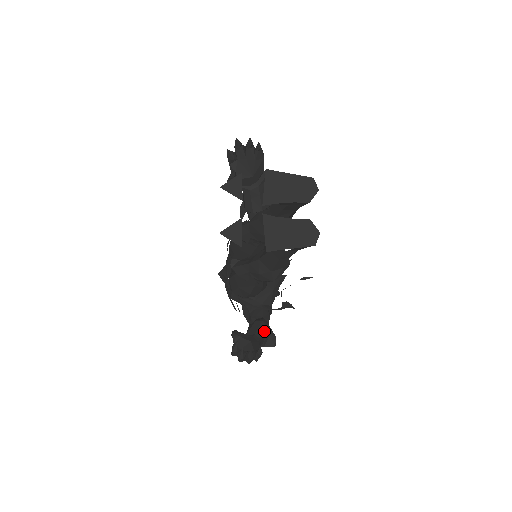
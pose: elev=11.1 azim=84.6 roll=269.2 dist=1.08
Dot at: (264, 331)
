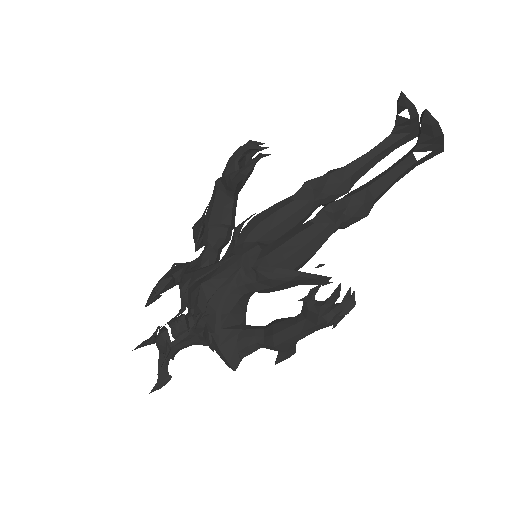
Dot at: occluded
